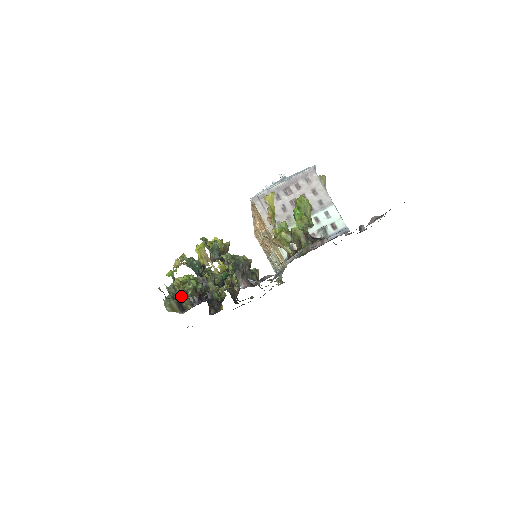
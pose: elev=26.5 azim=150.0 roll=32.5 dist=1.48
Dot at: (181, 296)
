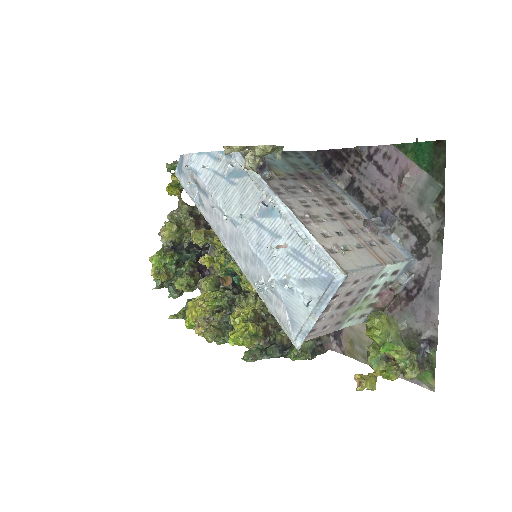
Dot at: occluded
